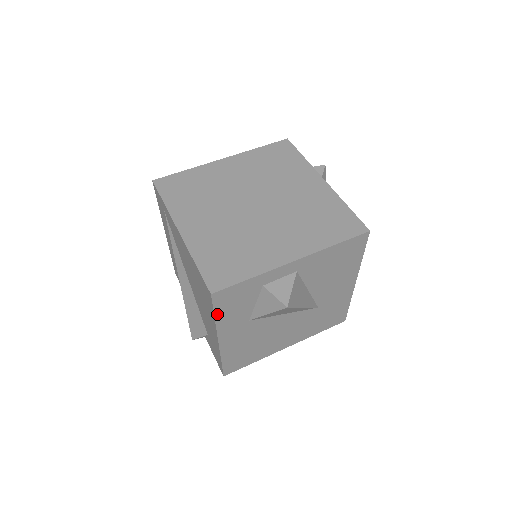
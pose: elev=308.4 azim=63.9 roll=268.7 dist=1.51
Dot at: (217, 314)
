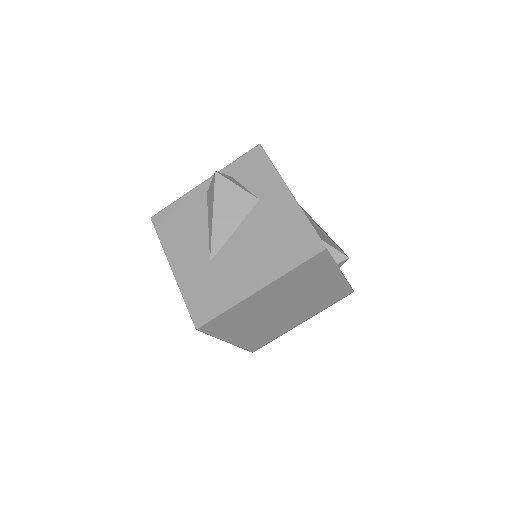
Dot at: occluded
